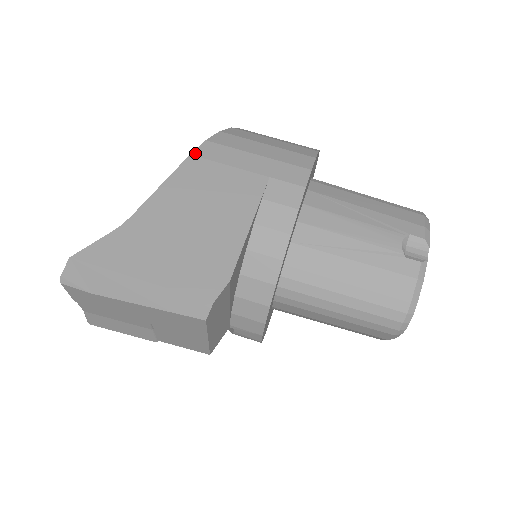
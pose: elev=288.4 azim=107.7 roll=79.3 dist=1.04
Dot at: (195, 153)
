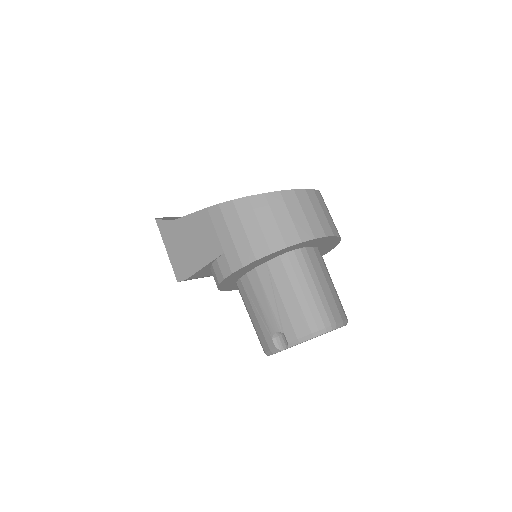
Dot at: (209, 209)
